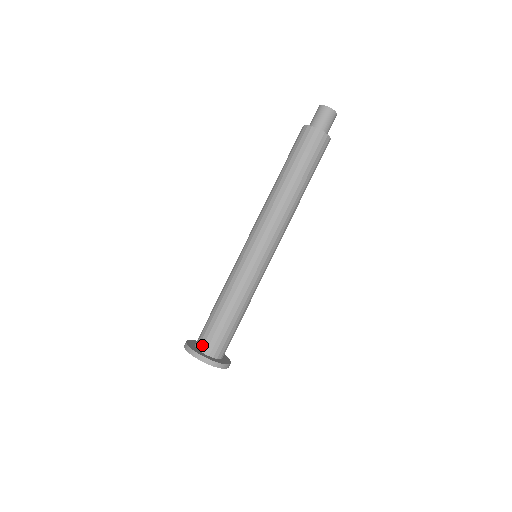
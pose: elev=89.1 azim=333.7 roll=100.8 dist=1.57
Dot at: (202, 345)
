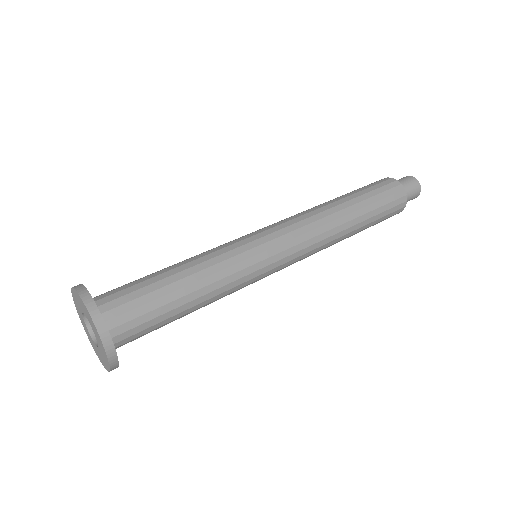
Dot at: (109, 307)
